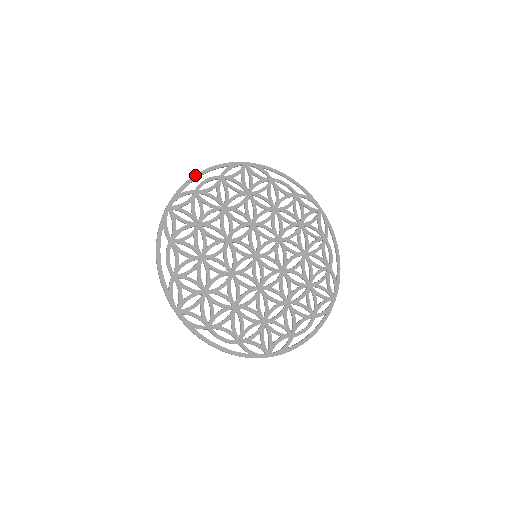
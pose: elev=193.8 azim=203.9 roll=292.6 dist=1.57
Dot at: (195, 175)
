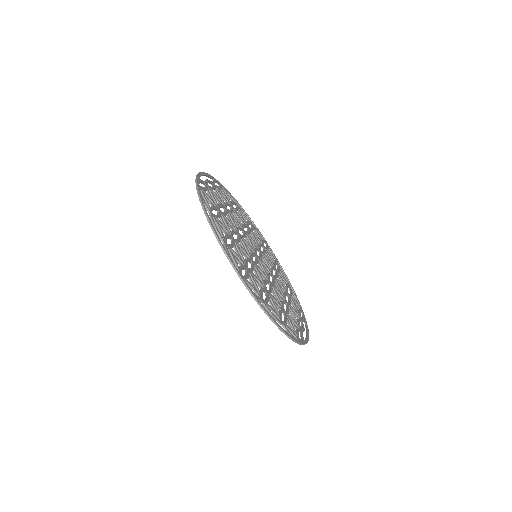
Dot at: (240, 205)
